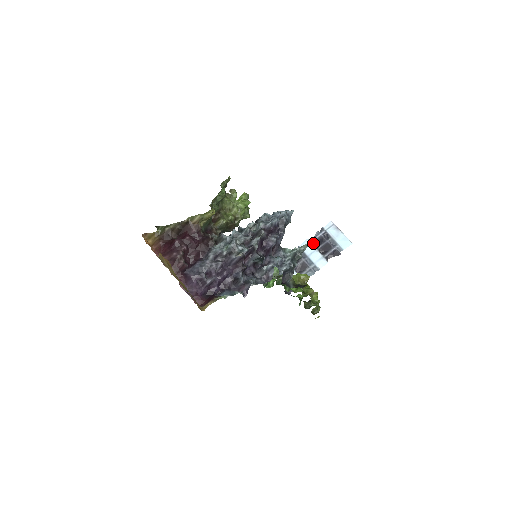
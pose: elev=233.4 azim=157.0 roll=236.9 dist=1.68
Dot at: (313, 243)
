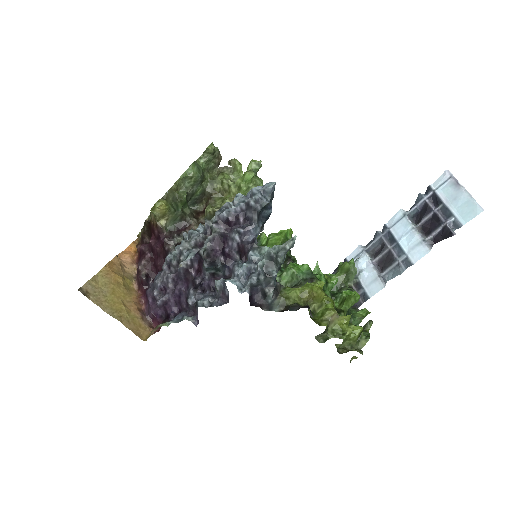
Dot at: (412, 216)
